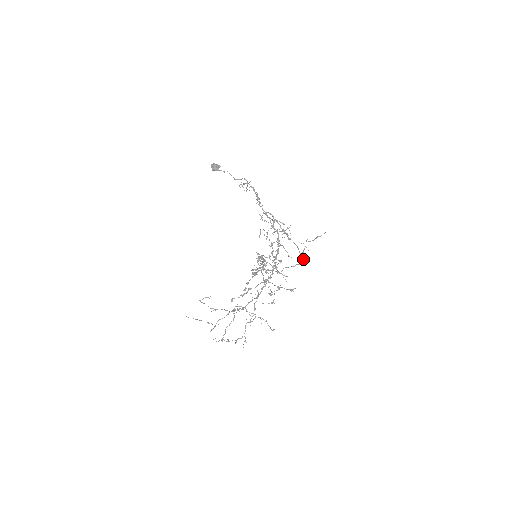
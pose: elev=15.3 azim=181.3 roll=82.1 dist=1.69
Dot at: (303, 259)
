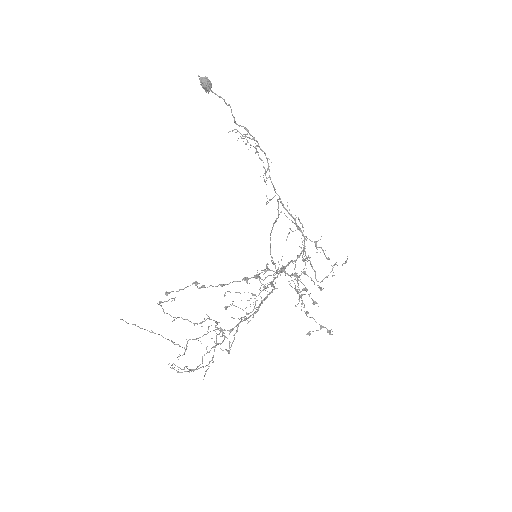
Dot at: occluded
